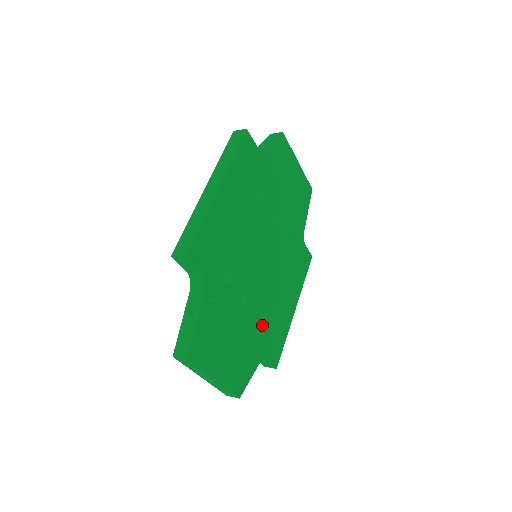
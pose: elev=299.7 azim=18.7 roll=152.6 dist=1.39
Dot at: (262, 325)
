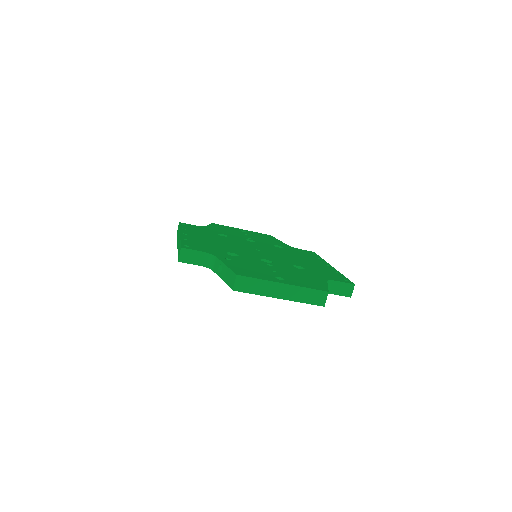
Dot at: occluded
